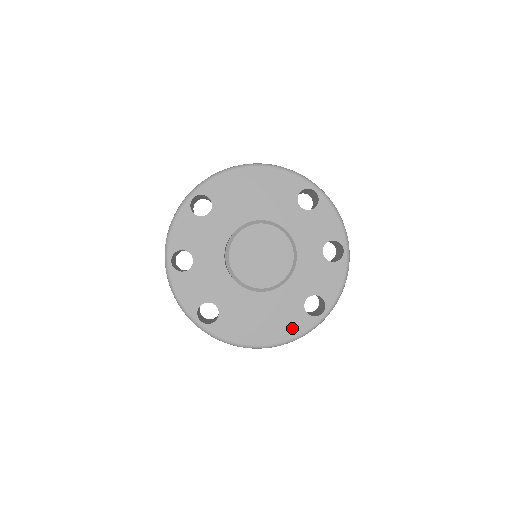
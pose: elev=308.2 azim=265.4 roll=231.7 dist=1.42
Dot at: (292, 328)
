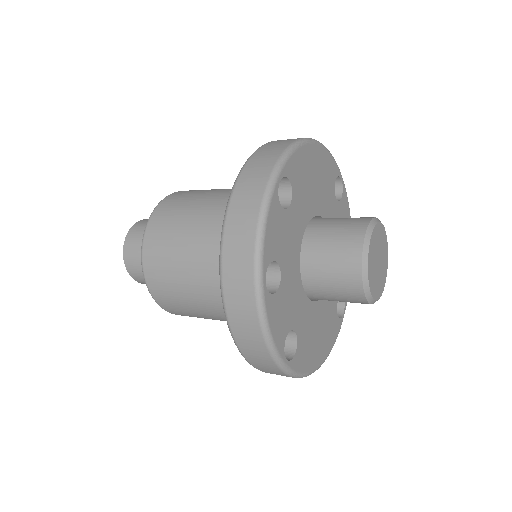
Dot at: (332, 337)
